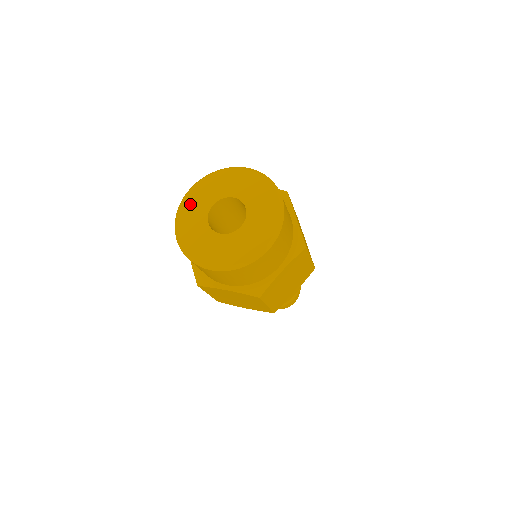
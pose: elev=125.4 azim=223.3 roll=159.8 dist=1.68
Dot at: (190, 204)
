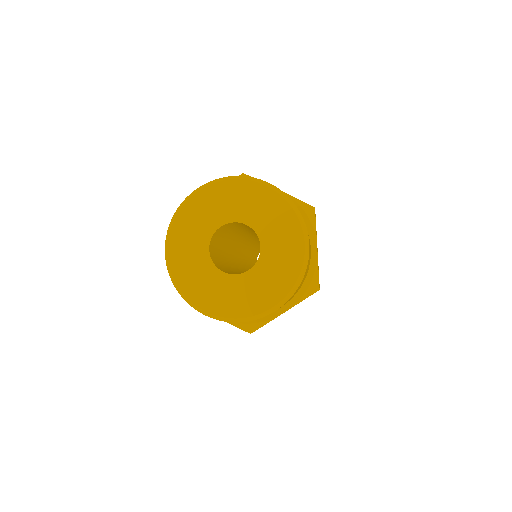
Dot at: (190, 216)
